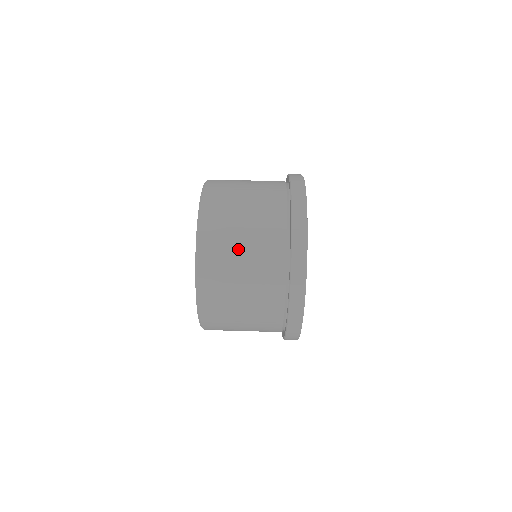
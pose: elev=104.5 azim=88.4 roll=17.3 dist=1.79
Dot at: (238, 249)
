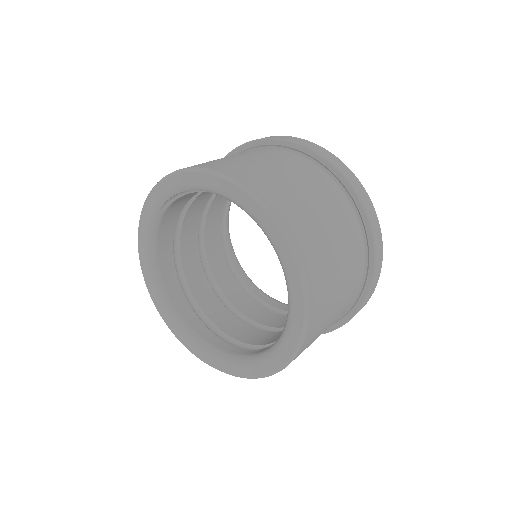
Dot at: occluded
